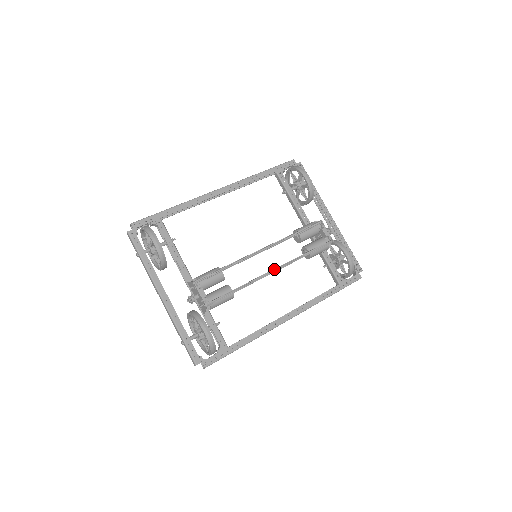
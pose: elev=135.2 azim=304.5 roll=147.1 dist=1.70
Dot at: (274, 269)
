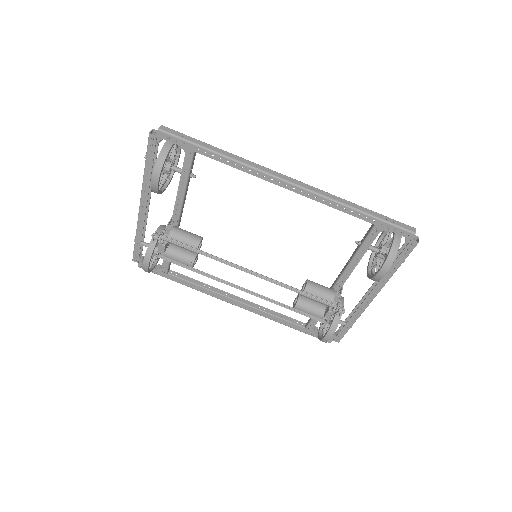
Dot at: (244, 290)
